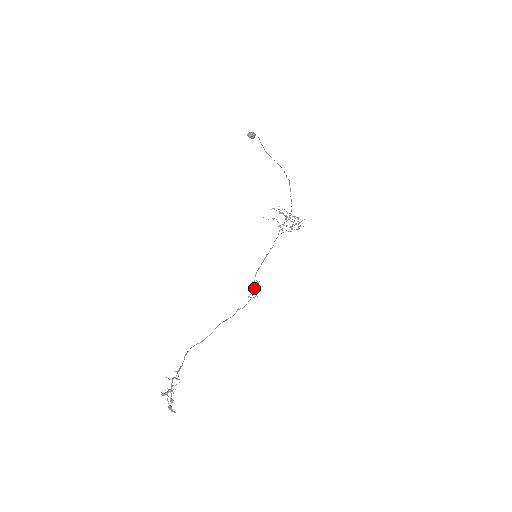
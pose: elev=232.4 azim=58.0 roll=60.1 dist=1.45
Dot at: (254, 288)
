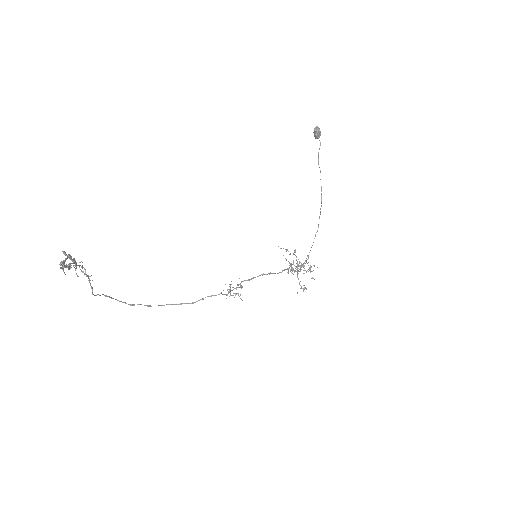
Dot at: (234, 288)
